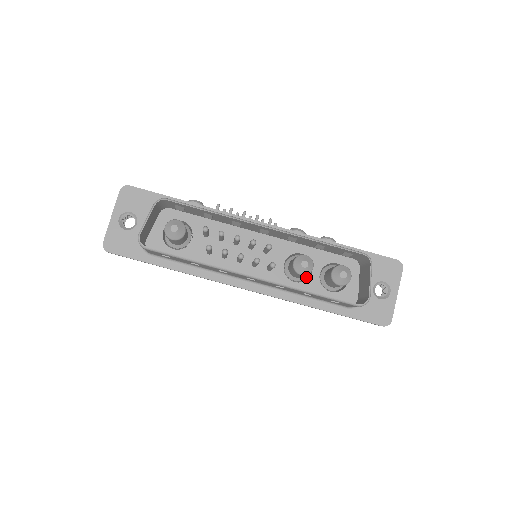
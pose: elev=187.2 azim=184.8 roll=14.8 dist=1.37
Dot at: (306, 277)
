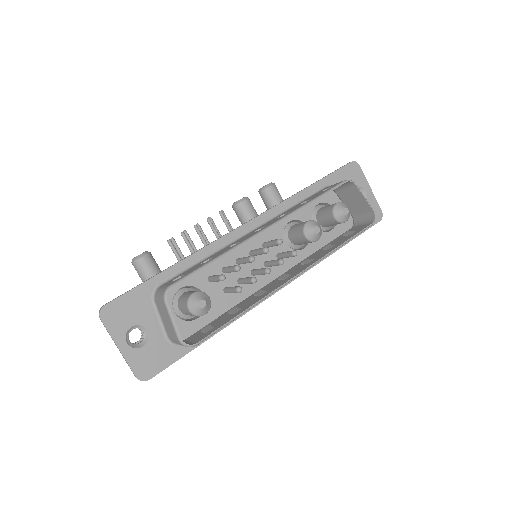
Dot at: occluded
